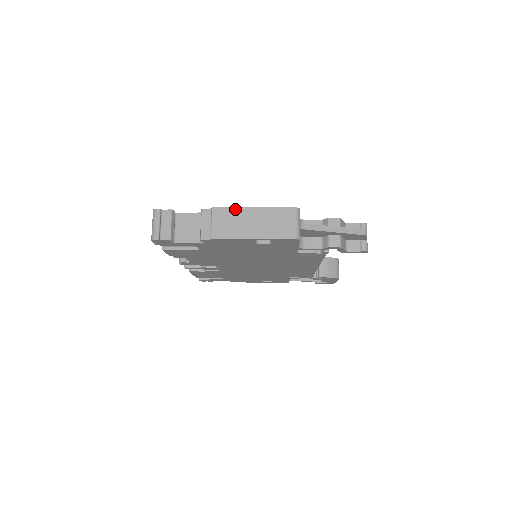
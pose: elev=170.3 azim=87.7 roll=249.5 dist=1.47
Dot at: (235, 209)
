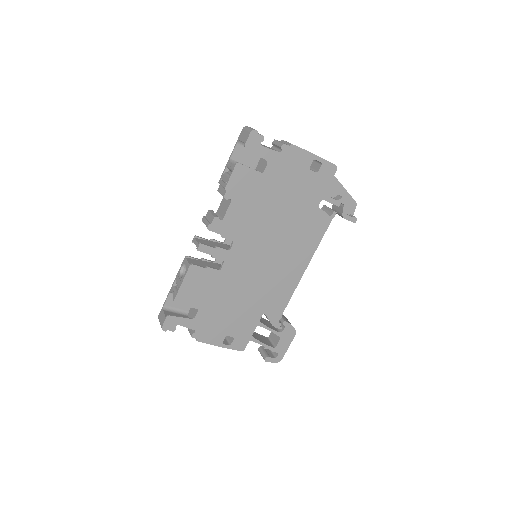
Dot at: occluded
